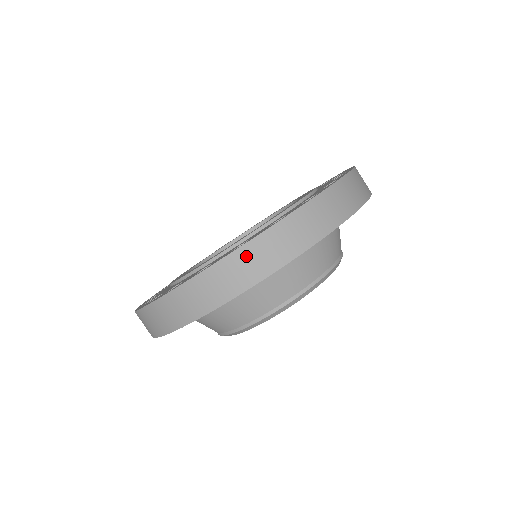
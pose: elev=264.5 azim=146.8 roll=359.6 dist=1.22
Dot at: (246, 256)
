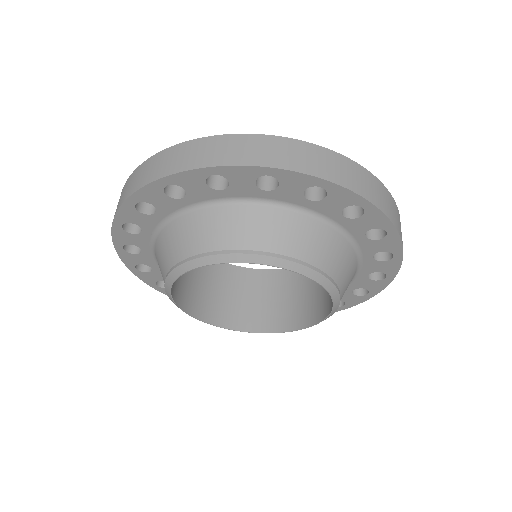
Dot at: (133, 177)
